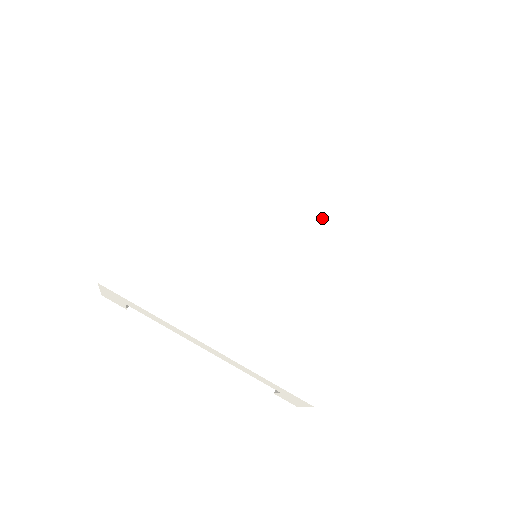
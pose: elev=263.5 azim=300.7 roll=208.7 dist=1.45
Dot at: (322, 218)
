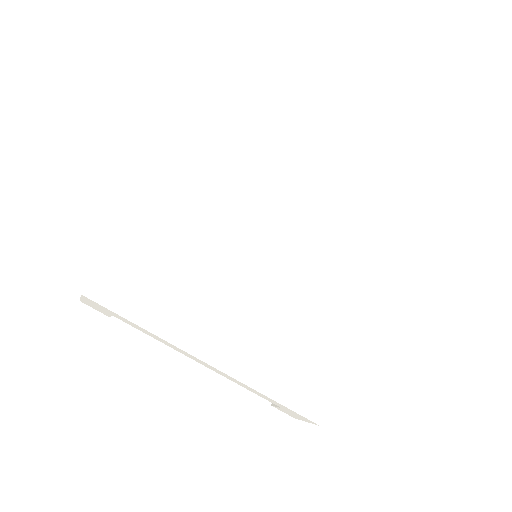
Dot at: (330, 217)
